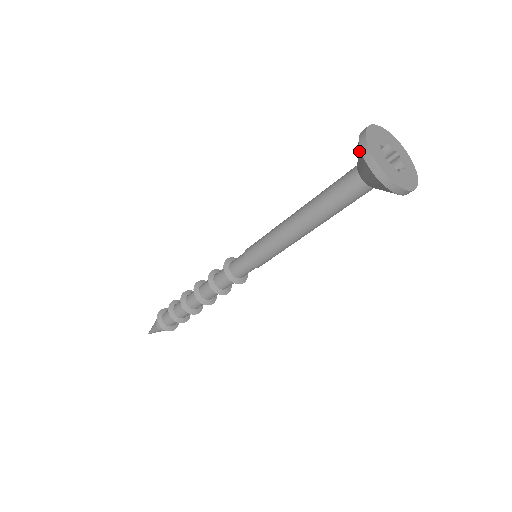
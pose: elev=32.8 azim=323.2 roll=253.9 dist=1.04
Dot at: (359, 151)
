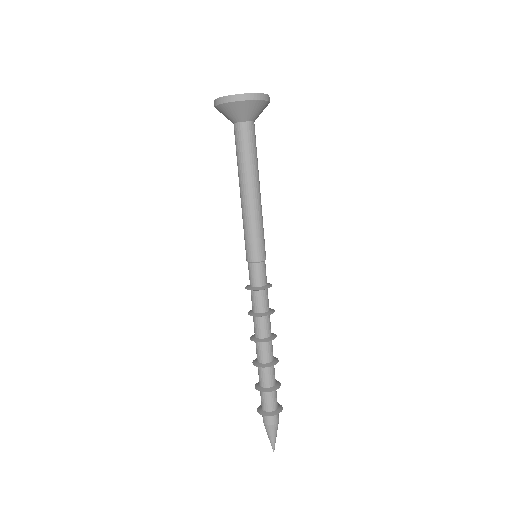
Dot at: (223, 107)
